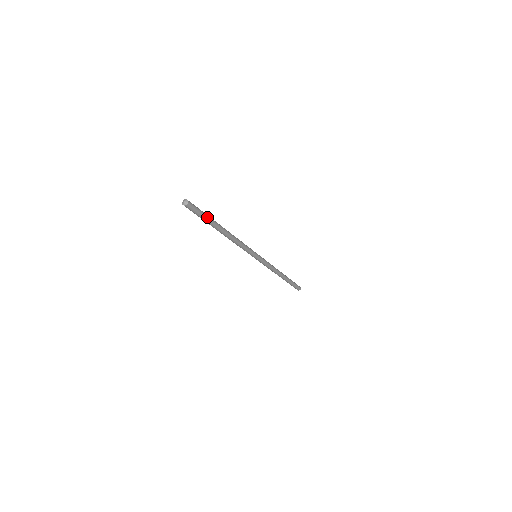
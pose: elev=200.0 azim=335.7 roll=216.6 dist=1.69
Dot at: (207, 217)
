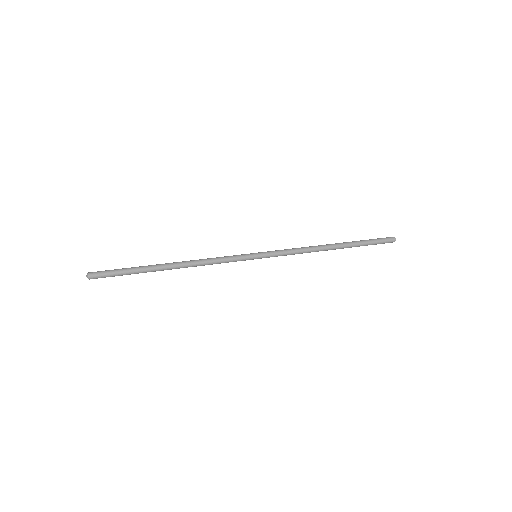
Dot at: (129, 270)
